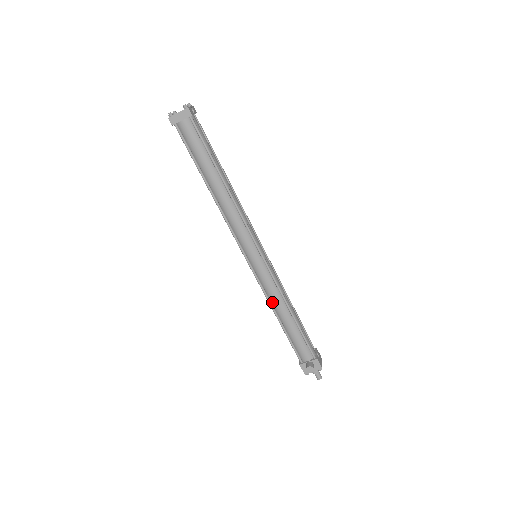
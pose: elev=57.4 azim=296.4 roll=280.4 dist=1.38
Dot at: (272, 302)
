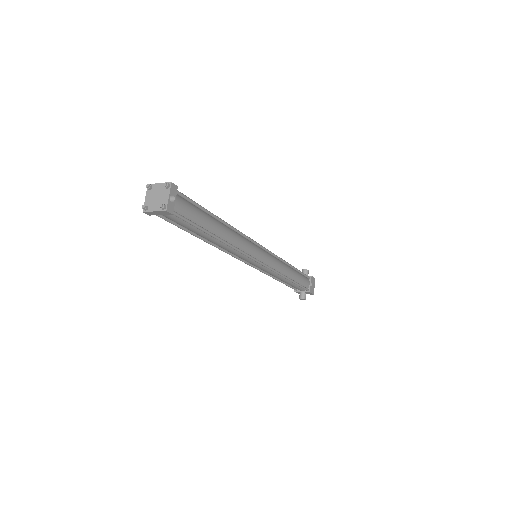
Dot at: (271, 275)
